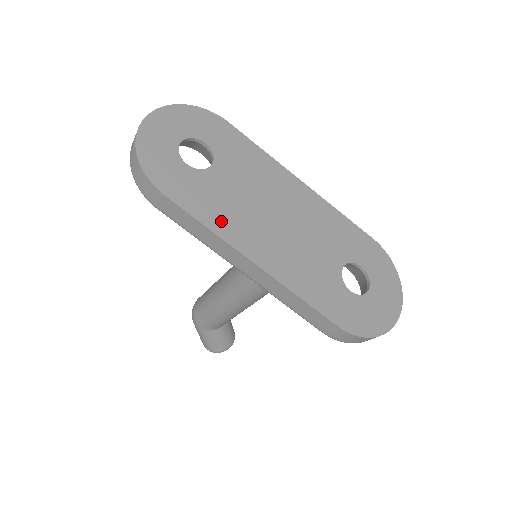
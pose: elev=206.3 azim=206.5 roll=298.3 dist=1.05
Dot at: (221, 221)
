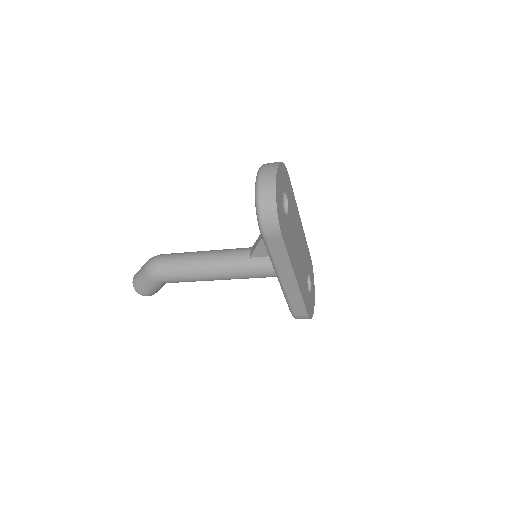
Dot at: (291, 253)
